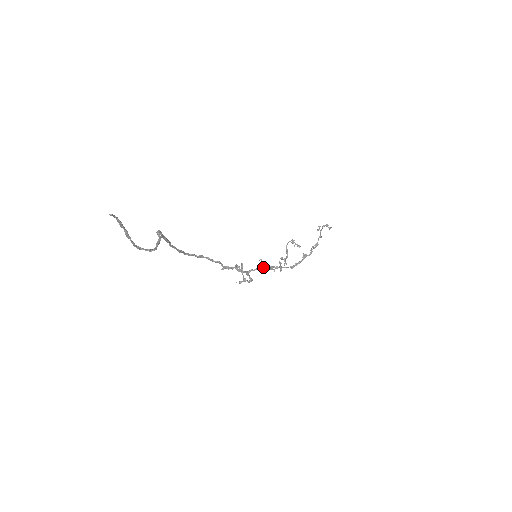
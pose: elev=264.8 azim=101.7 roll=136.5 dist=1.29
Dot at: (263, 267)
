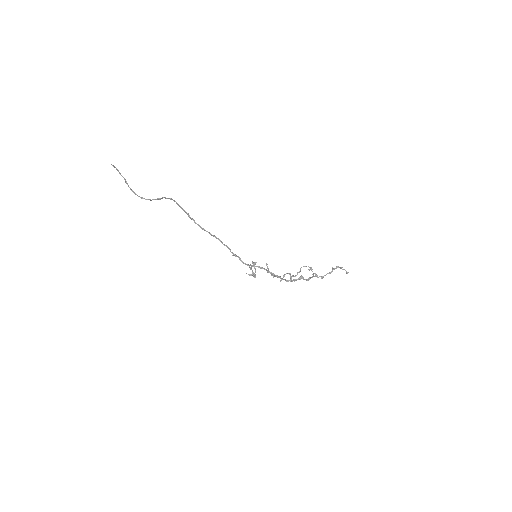
Dot at: (260, 267)
